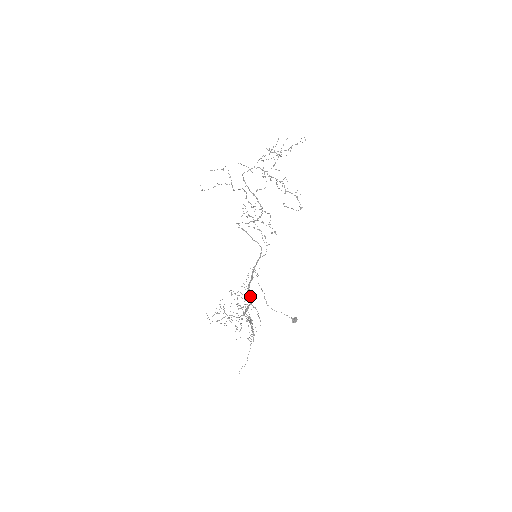
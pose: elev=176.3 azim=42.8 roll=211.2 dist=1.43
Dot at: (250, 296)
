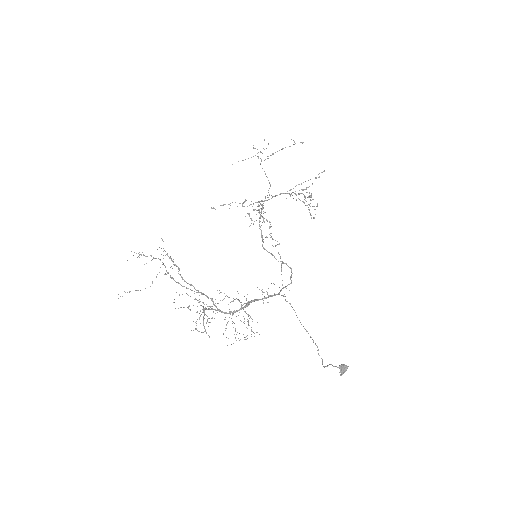
Dot at: (247, 303)
